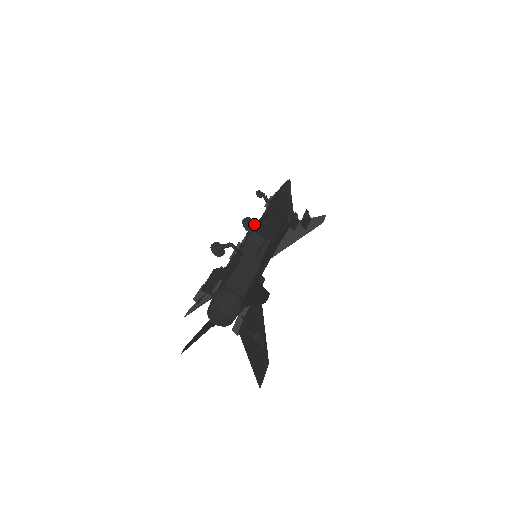
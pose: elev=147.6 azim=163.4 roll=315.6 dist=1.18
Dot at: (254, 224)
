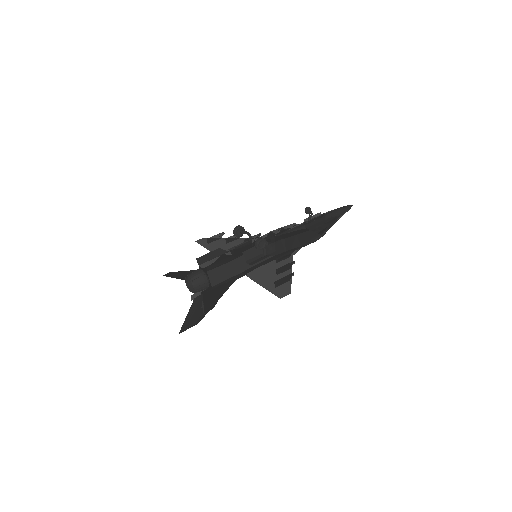
Dot at: (264, 245)
